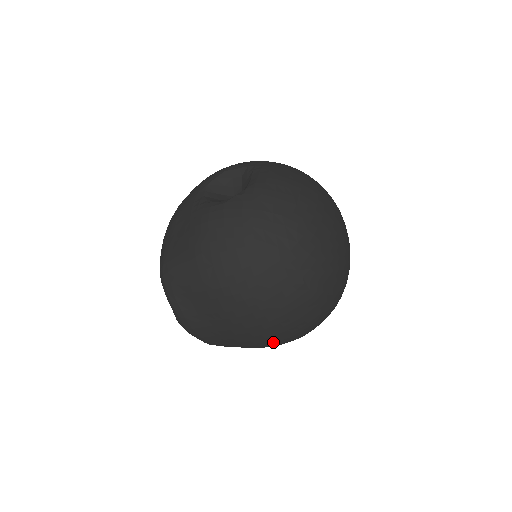
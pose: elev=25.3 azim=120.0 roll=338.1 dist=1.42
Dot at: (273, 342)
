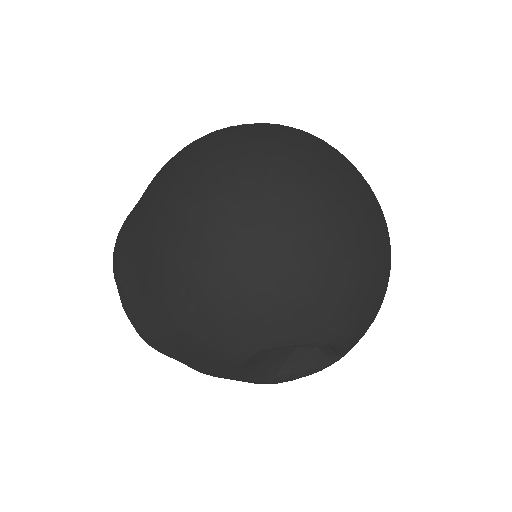
Dot at: (180, 266)
